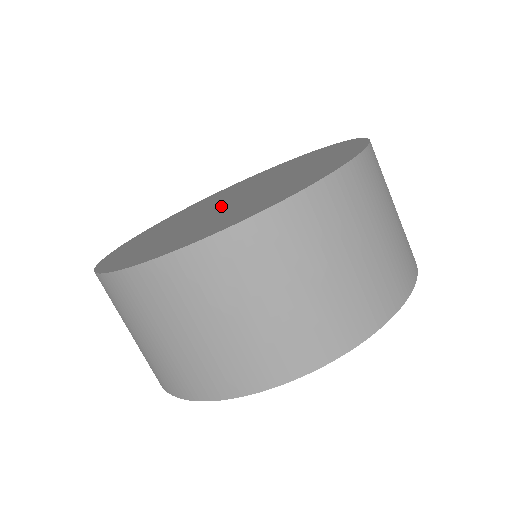
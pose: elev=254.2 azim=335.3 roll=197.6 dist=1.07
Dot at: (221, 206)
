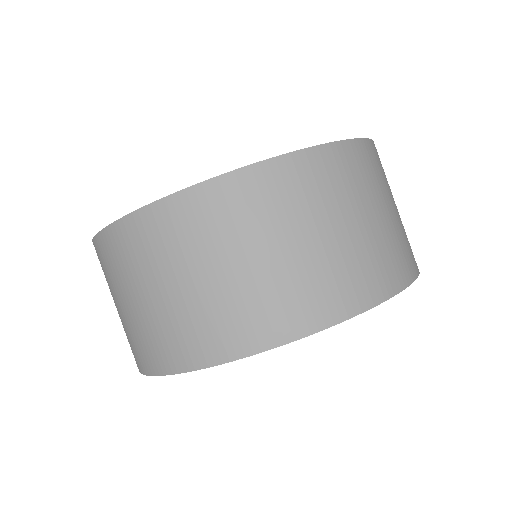
Dot at: occluded
